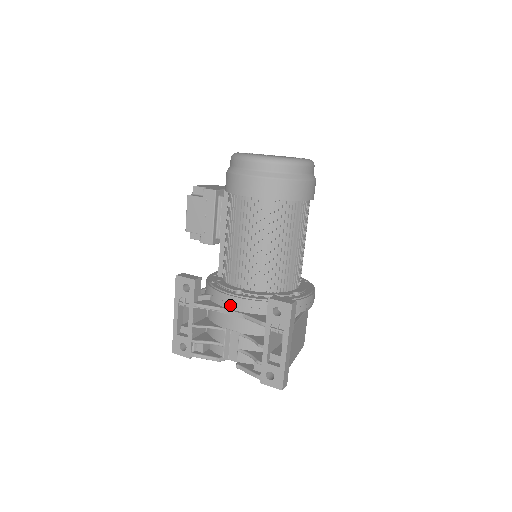
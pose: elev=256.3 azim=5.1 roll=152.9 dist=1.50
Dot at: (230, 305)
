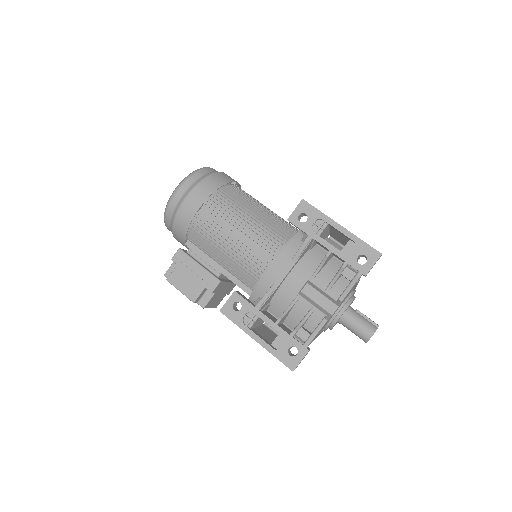
Dot at: (277, 272)
